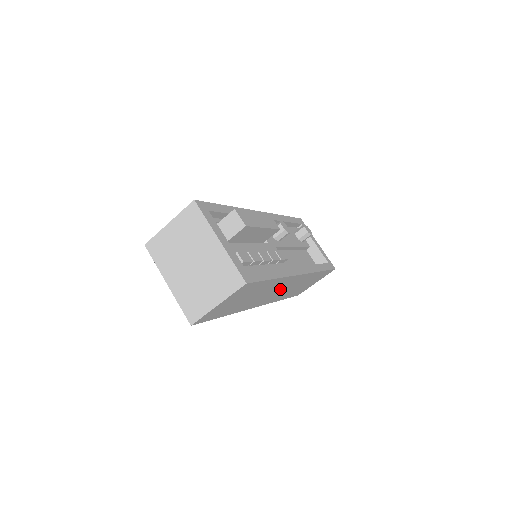
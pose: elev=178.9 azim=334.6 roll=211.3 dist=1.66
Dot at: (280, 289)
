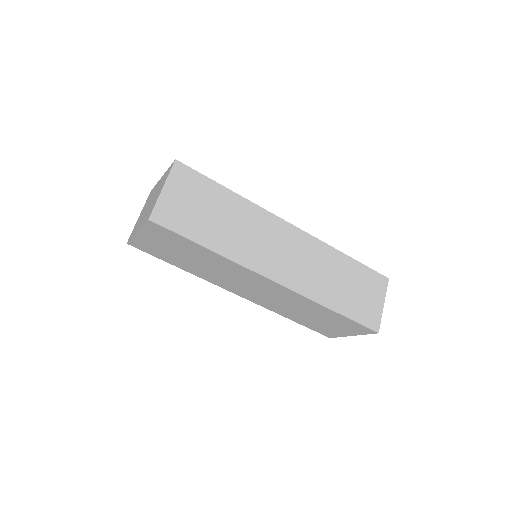
Dot at: (282, 248)
